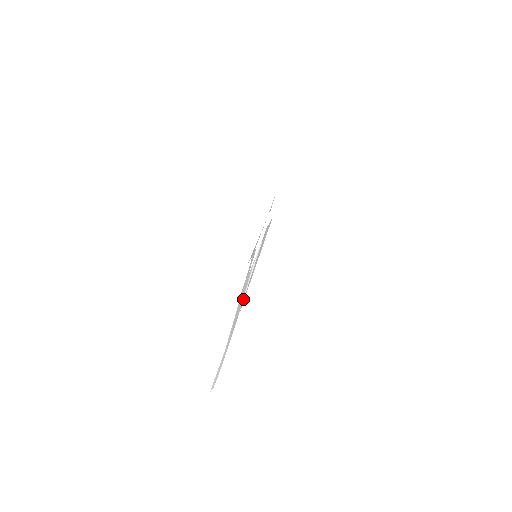
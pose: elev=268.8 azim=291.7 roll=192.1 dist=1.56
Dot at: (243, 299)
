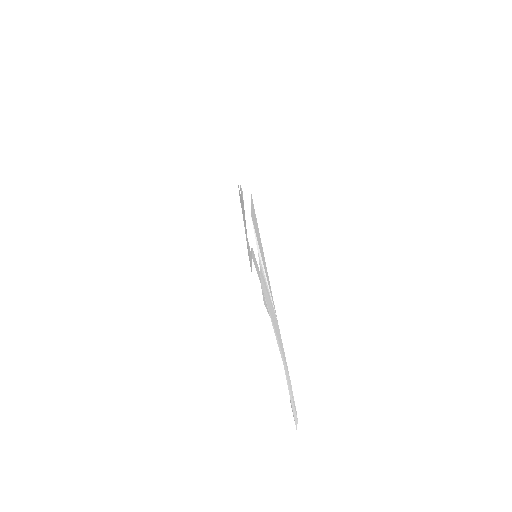
Dot at: (270, 297)
